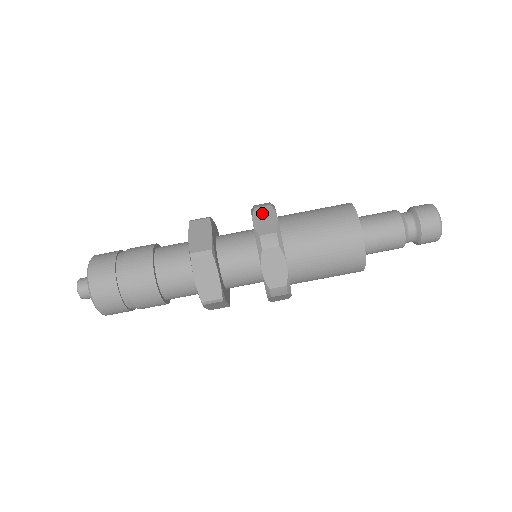
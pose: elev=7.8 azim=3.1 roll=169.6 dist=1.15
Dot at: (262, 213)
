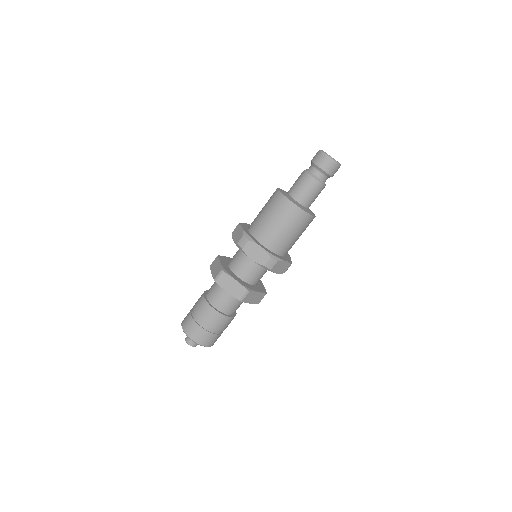
Dot at: (250, 250)
